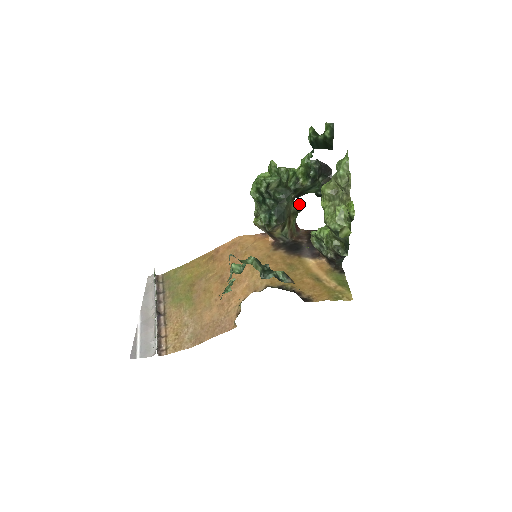
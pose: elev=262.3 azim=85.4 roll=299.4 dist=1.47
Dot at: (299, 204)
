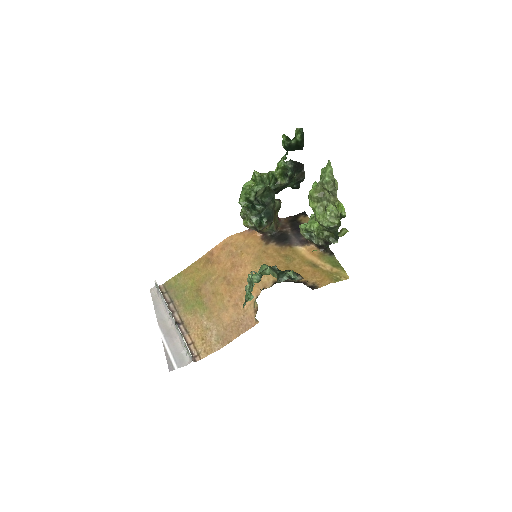
Dot at: (278, 199)
